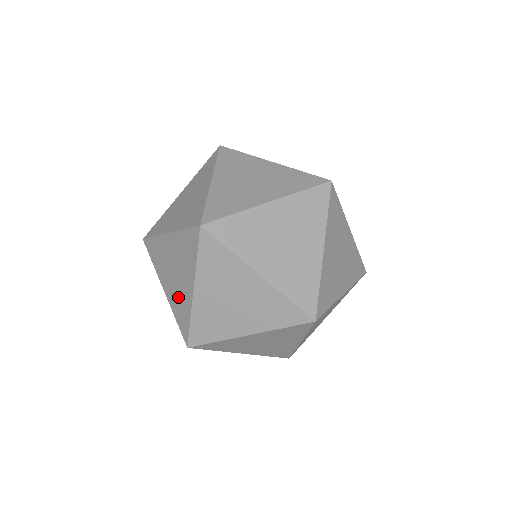
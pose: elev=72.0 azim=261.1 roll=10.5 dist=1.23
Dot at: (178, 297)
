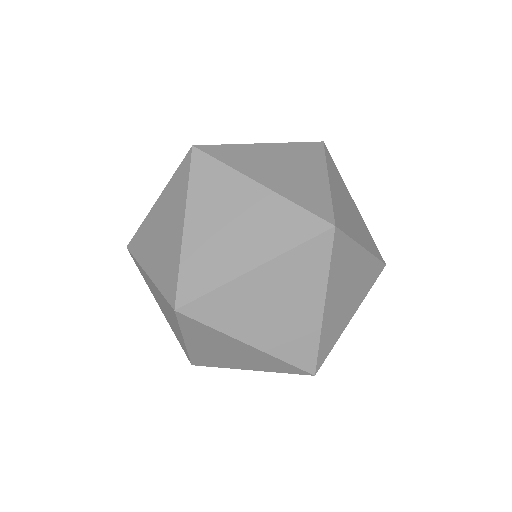
Dot at: (173, 328)
